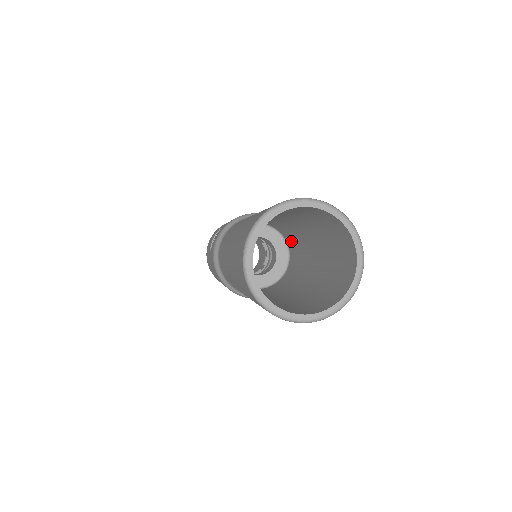
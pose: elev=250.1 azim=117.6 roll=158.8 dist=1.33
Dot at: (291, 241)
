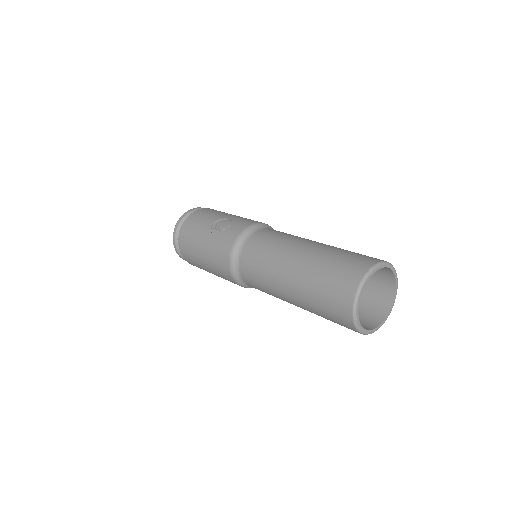
Dot at: occluded
